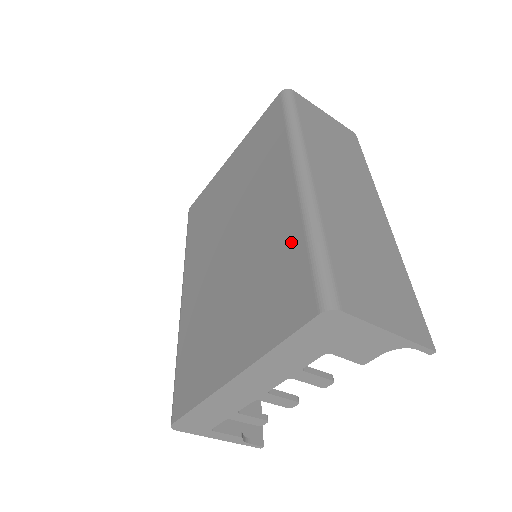
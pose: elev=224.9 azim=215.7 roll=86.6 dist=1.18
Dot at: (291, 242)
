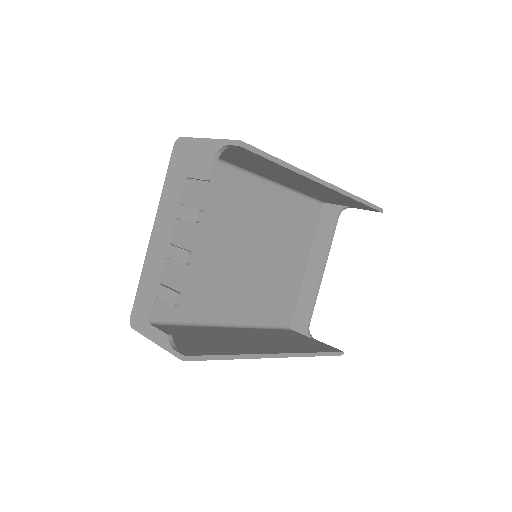
Dot at: (220, 178)
